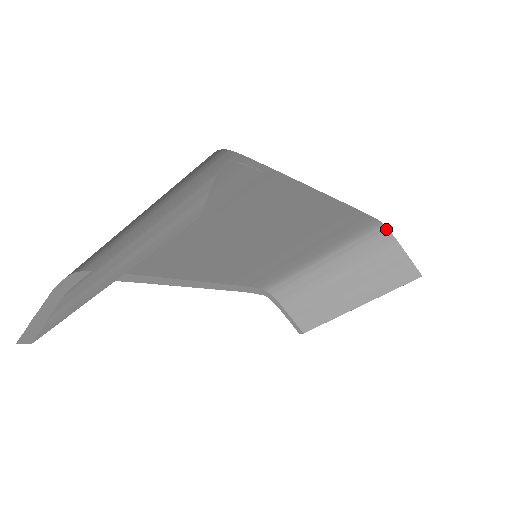
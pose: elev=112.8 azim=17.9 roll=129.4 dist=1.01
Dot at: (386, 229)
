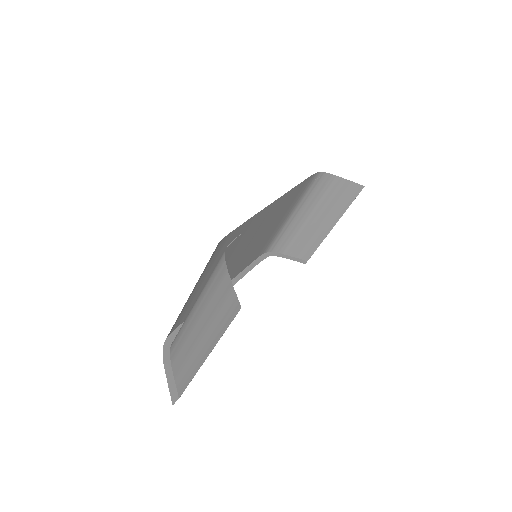
Dot at: (324, 173)
